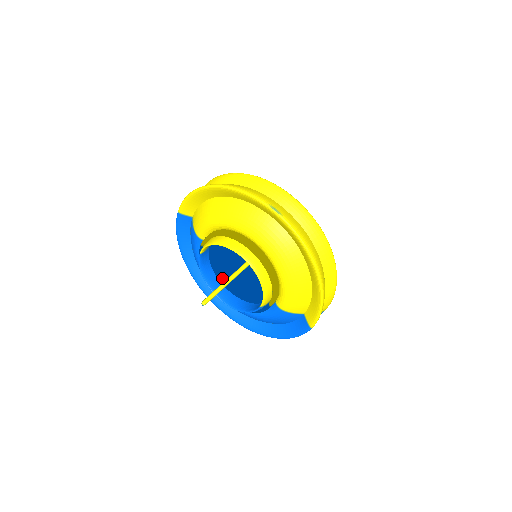
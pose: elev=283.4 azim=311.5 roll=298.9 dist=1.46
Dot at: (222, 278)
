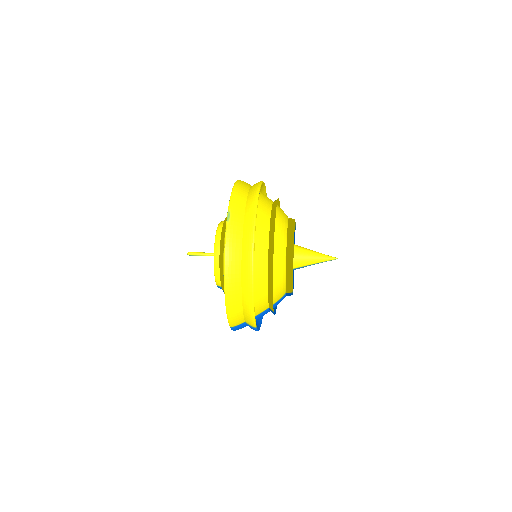
Dot at: occluded
